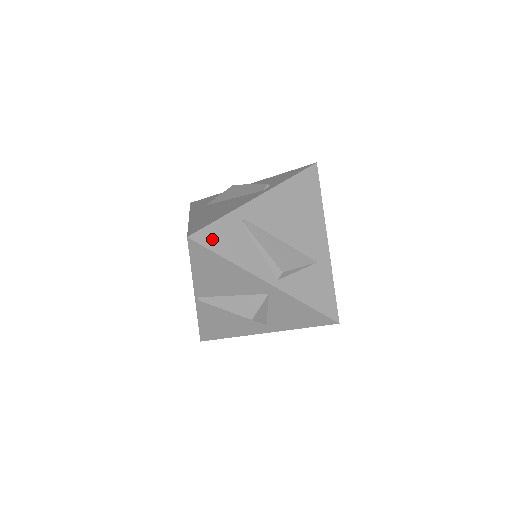
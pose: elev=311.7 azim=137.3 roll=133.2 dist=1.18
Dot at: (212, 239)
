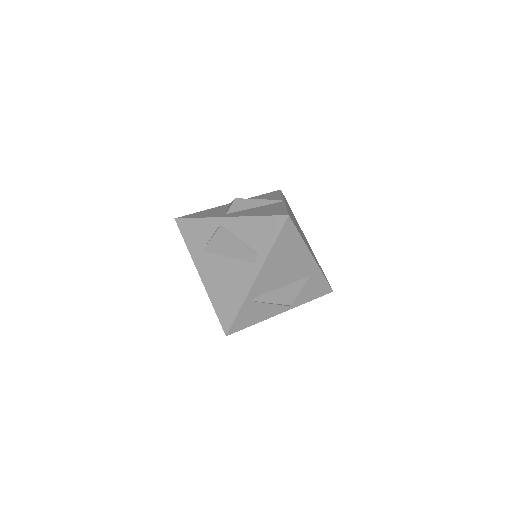
Dot at: (240, 324)
